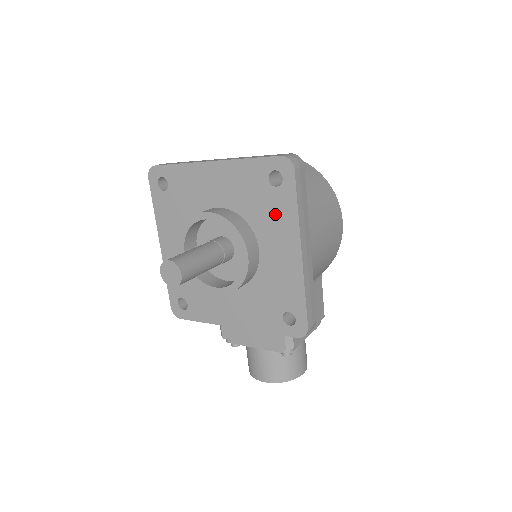
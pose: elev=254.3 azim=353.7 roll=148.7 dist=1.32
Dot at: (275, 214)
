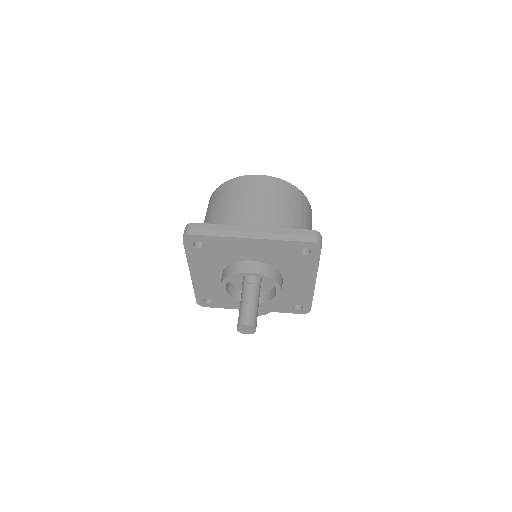
Dot at: (300, 267)
